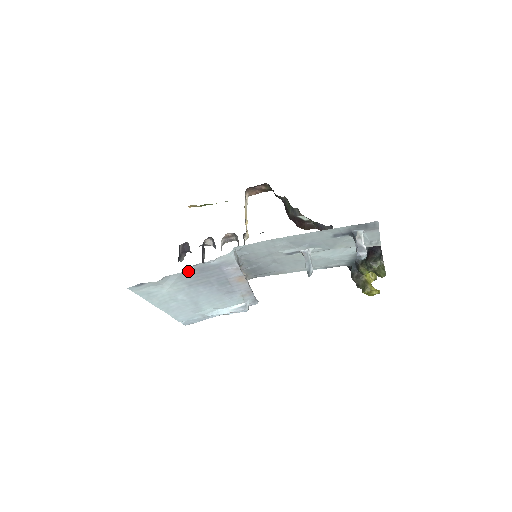
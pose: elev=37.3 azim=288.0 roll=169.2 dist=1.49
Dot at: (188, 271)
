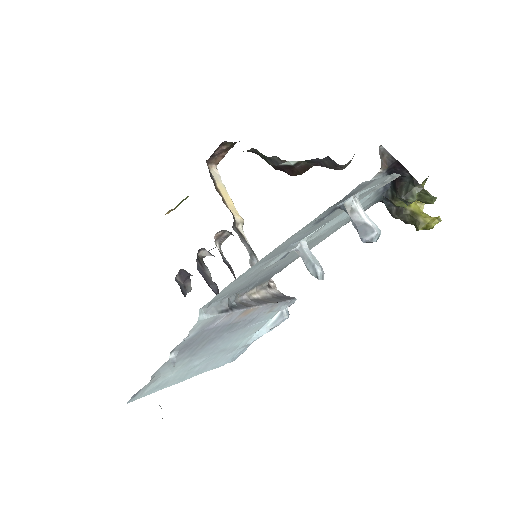
Dot at: occluded
